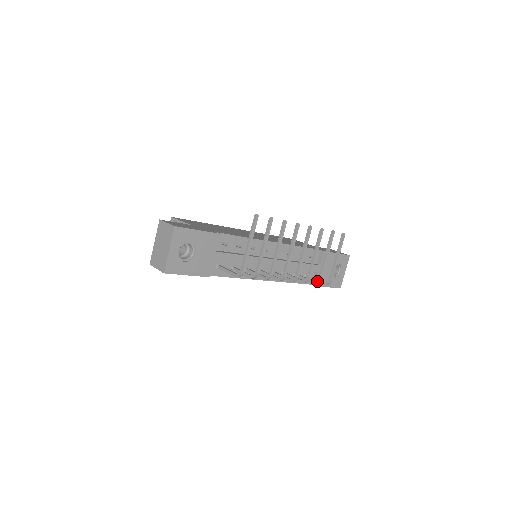
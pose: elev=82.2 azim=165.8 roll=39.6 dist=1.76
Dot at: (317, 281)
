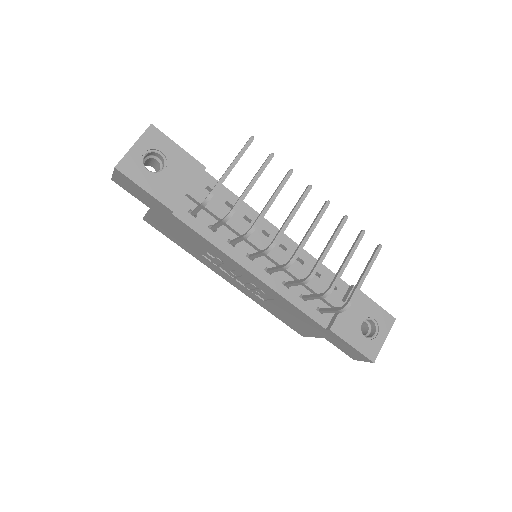
Dot at: (326, 290)
